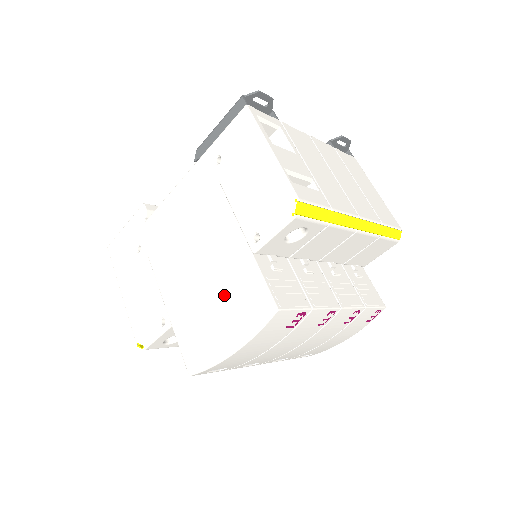
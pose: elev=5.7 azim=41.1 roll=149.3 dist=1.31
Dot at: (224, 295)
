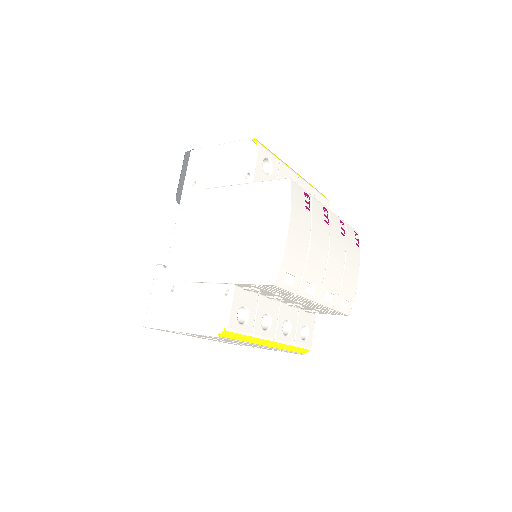
Dot at: (254, 218)
